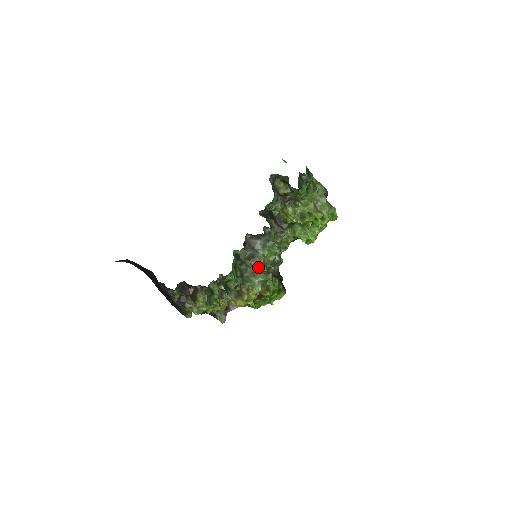
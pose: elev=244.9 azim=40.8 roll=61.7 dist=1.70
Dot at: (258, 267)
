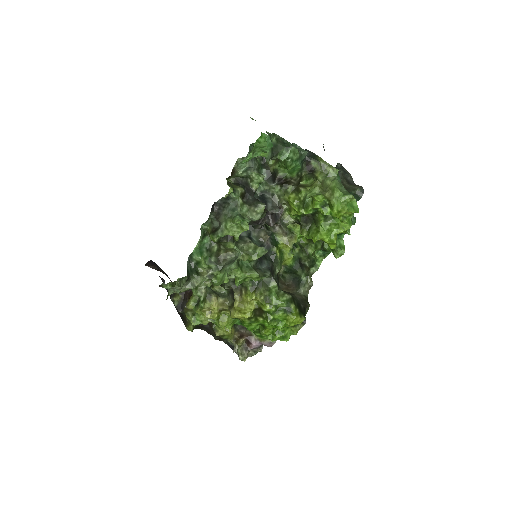
Dot at: (238, 255)
